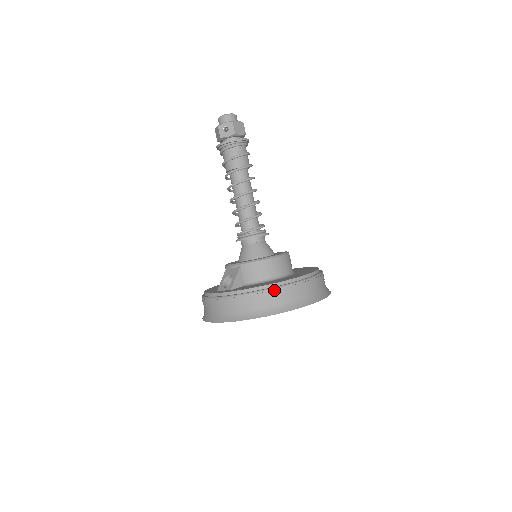
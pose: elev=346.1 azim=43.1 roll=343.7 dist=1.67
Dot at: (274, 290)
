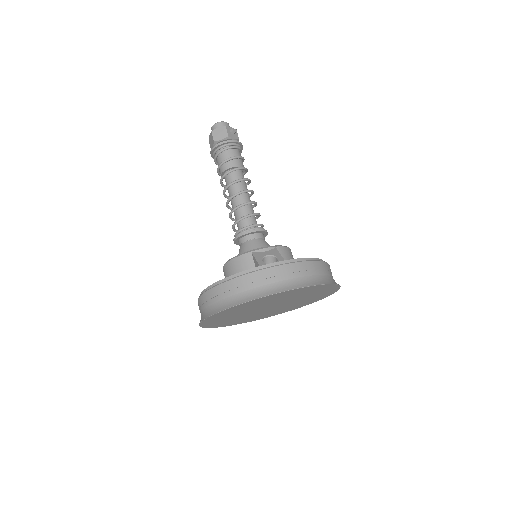
Dot at: (328, 264)
